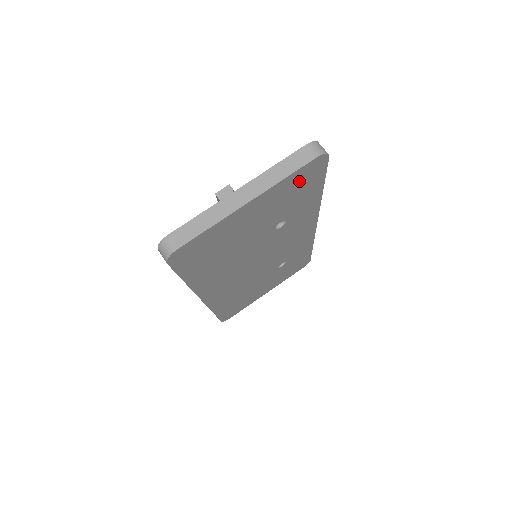
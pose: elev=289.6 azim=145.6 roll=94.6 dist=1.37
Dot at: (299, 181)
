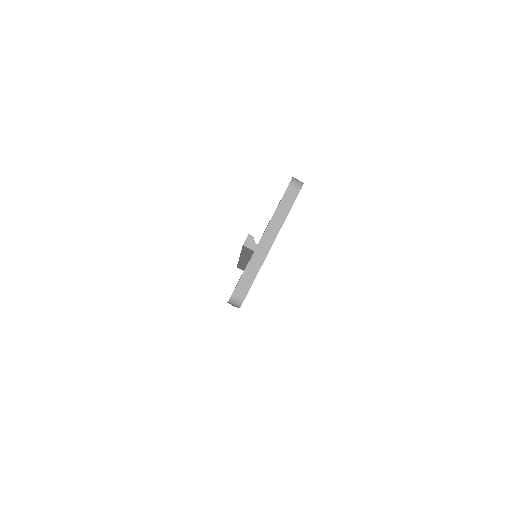
Dot at: occluded
